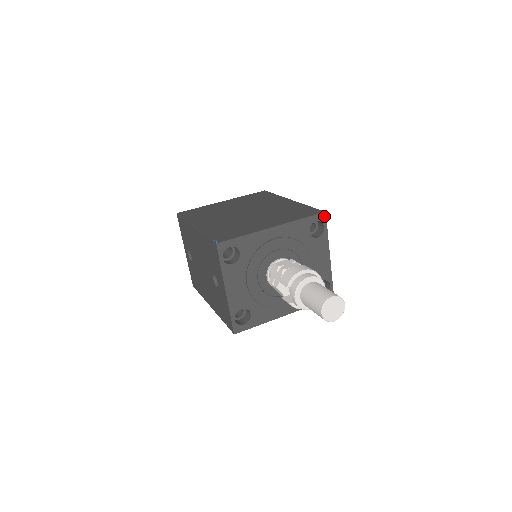
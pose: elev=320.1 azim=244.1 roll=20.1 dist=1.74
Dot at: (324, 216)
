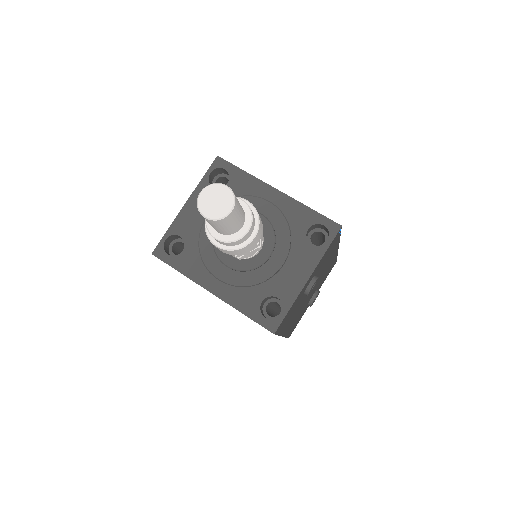
Dot at: (337, 229)
